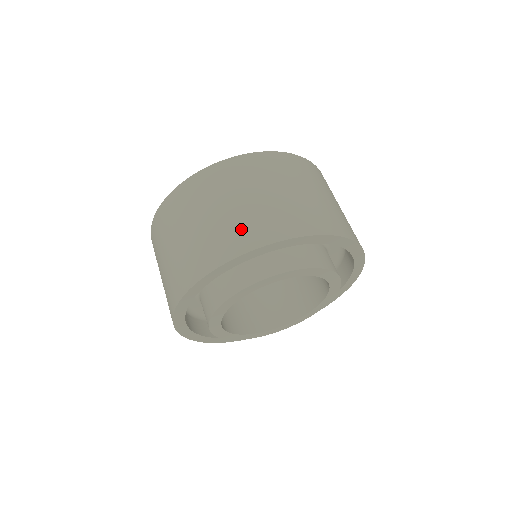
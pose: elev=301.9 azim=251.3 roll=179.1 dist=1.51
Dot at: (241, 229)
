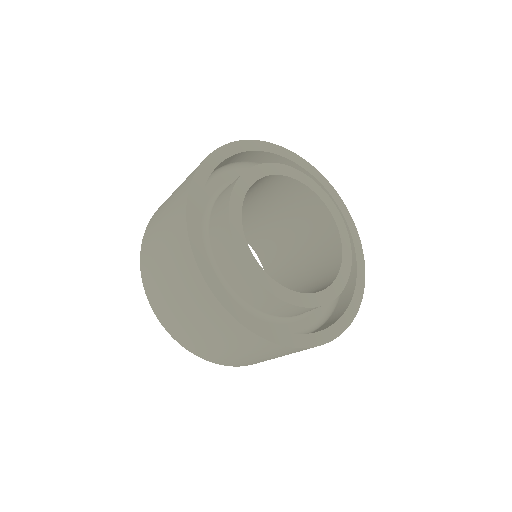
Dot at: (179, 193)
